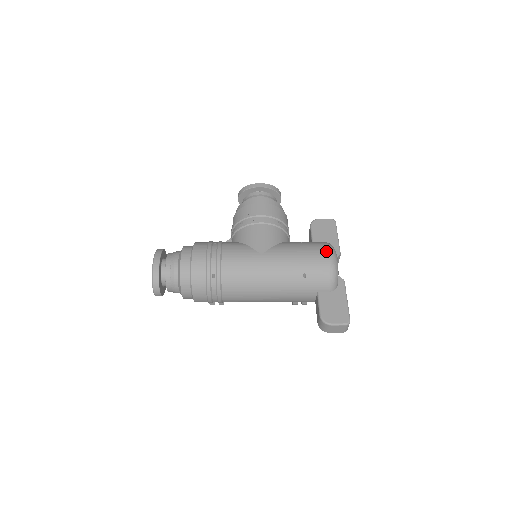
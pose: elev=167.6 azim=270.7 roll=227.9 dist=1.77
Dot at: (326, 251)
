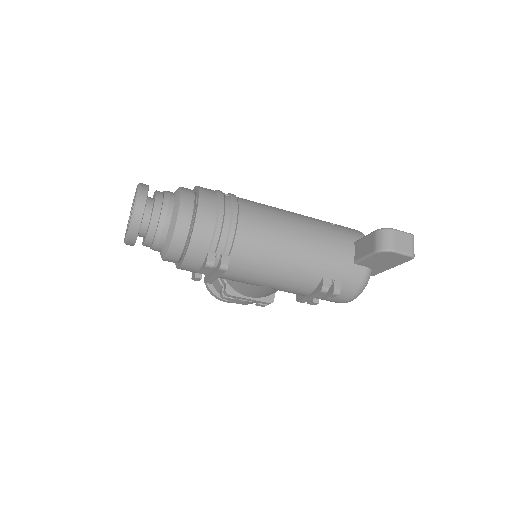
Dot at: occluded
